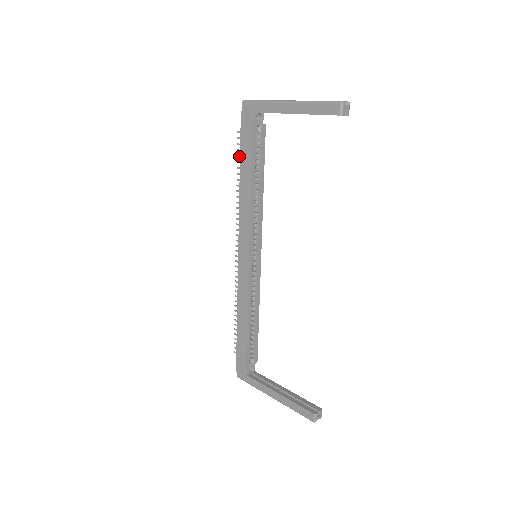
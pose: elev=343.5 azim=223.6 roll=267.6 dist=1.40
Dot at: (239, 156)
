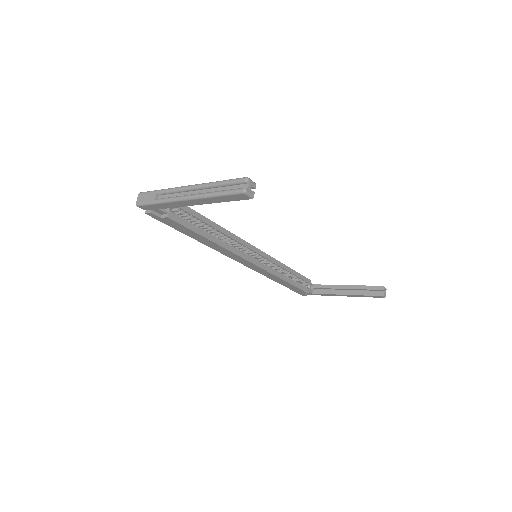
Dot at: occluded
